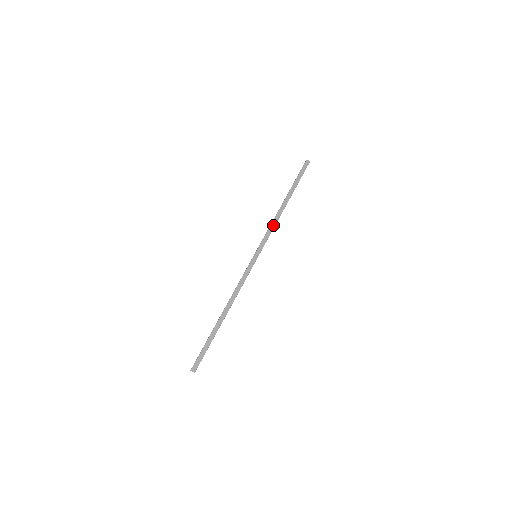
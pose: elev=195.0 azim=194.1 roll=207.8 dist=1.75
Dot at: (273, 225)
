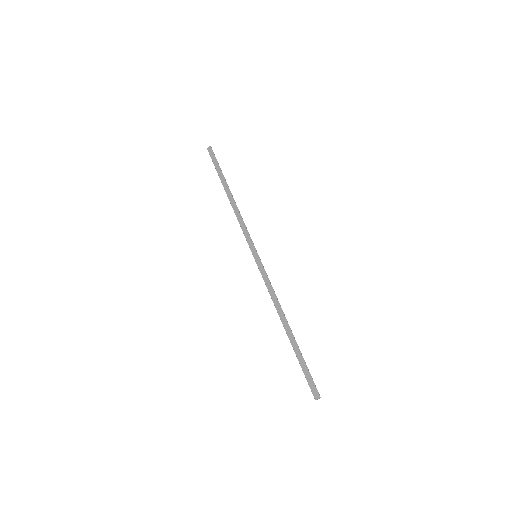
Dot at: (240, 220)
